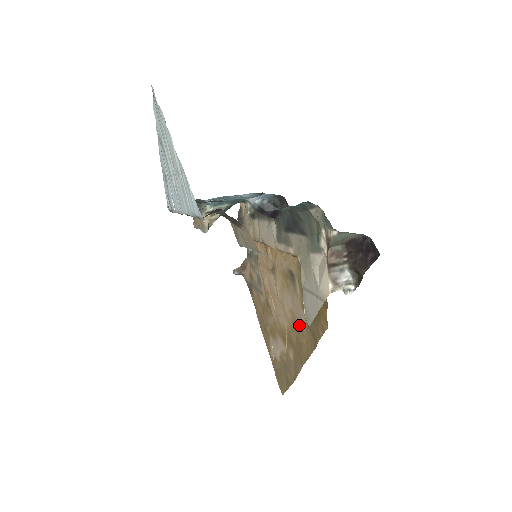
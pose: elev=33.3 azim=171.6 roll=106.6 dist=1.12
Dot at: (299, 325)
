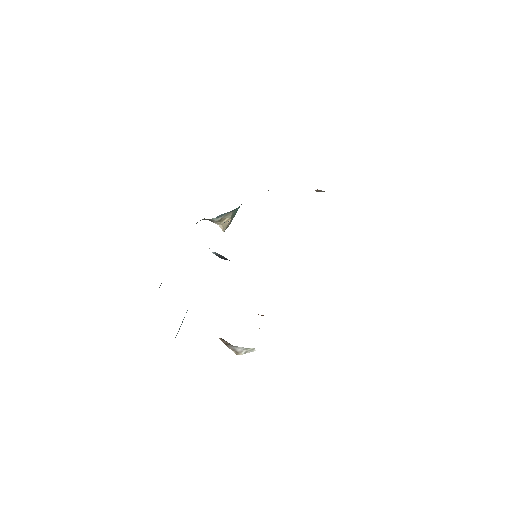
Dot at: occluded
